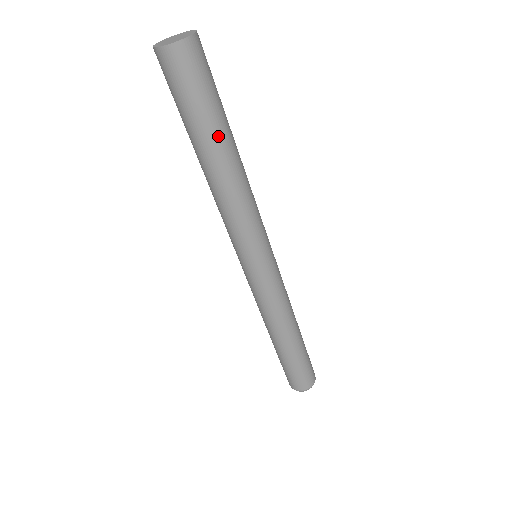
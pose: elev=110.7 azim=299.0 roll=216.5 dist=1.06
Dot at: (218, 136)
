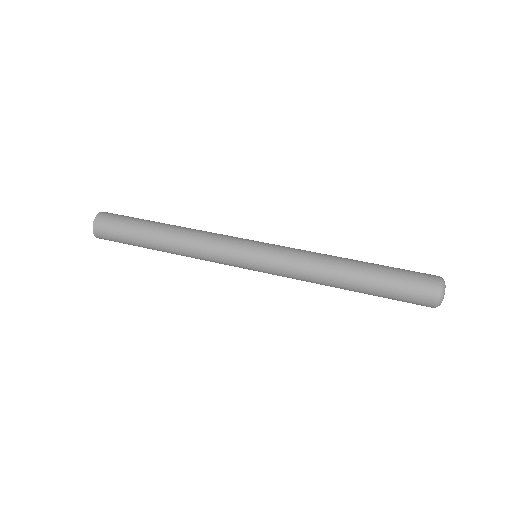
Dot at: (155, 222)
